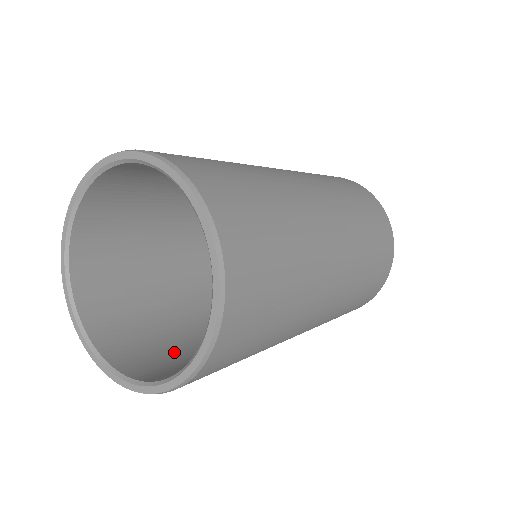
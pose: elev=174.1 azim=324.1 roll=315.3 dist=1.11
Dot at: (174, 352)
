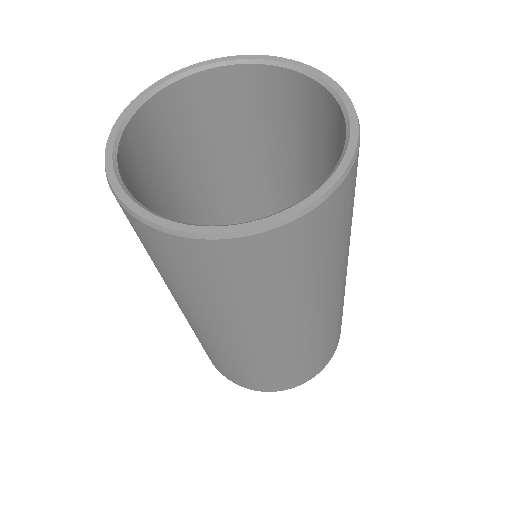
Dot at: occluded
